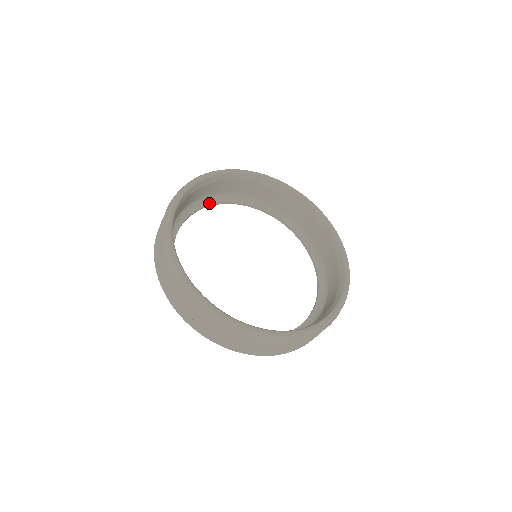
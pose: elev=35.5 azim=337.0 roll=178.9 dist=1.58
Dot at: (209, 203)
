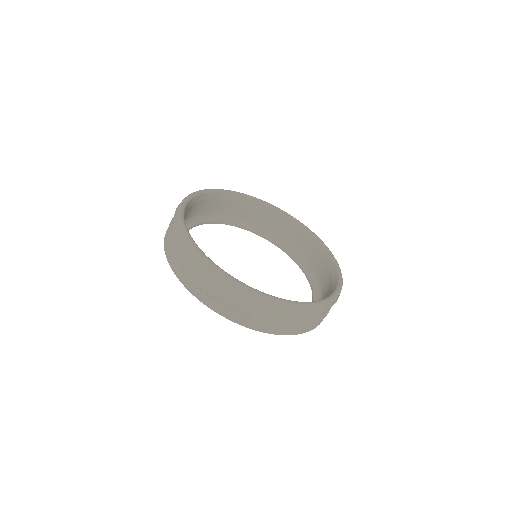
Dot at: (250, 228)
